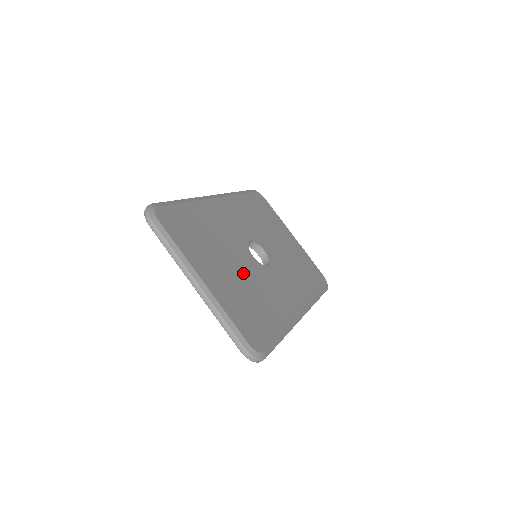
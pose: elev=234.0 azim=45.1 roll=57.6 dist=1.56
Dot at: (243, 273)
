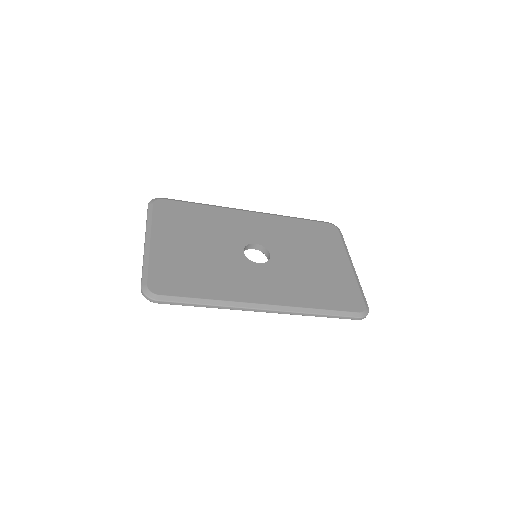
Dot at: (210, 254)
